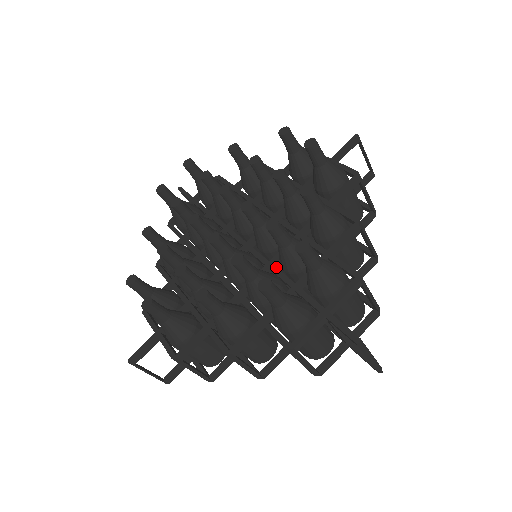
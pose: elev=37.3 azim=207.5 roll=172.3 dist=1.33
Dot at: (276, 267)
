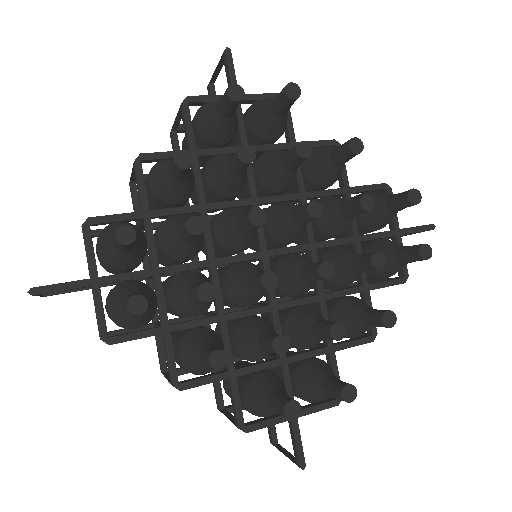
Dot at: occluded
